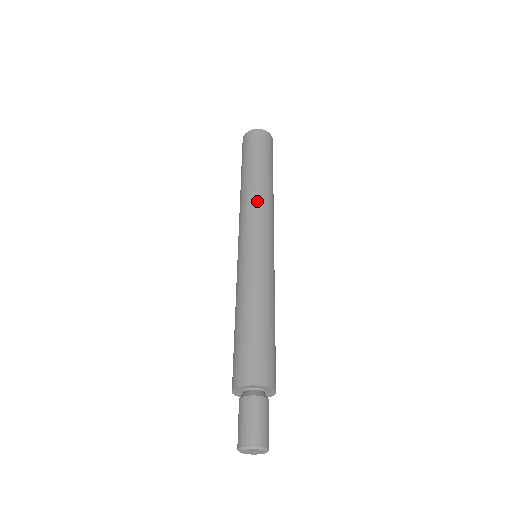
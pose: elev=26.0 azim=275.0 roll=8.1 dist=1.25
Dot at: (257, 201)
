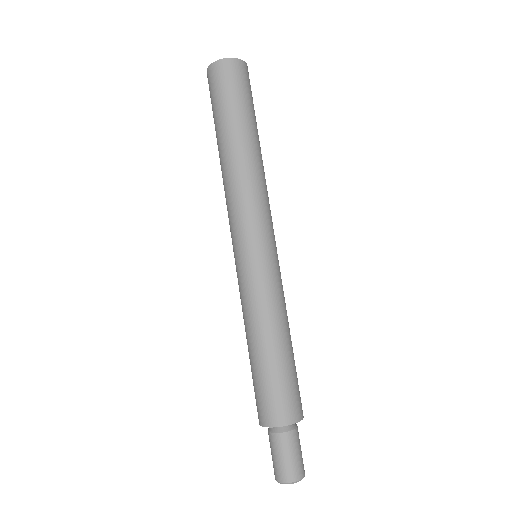
Dot at: (245, 186)
